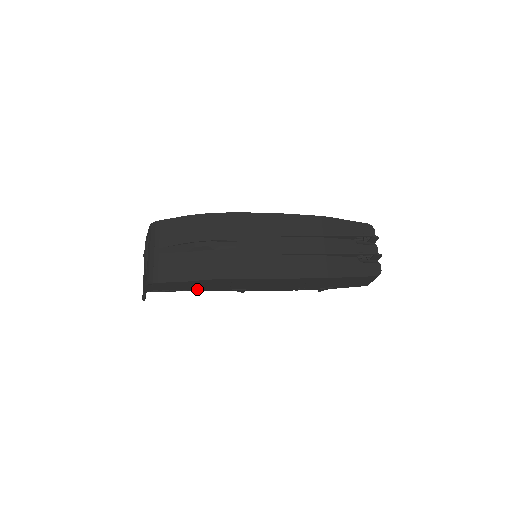
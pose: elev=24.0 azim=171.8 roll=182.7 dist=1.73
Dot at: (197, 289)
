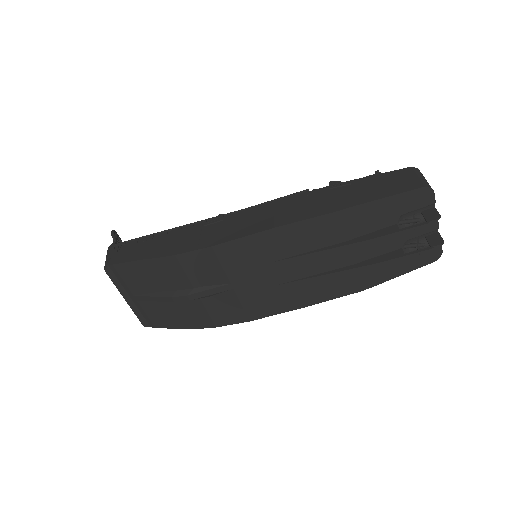
Dot at: occluded
